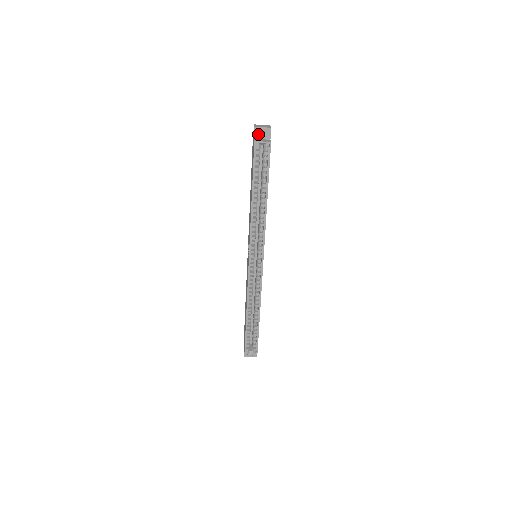
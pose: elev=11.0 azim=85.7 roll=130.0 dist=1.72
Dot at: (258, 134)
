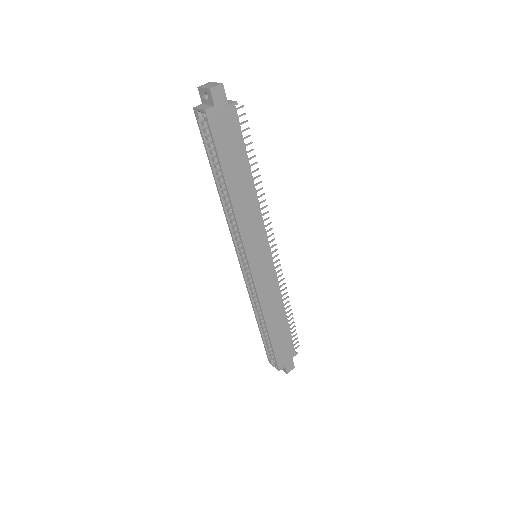
Dot at: (203, 97)
